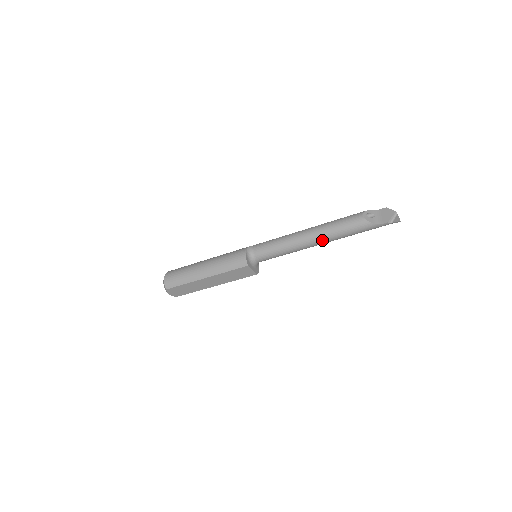
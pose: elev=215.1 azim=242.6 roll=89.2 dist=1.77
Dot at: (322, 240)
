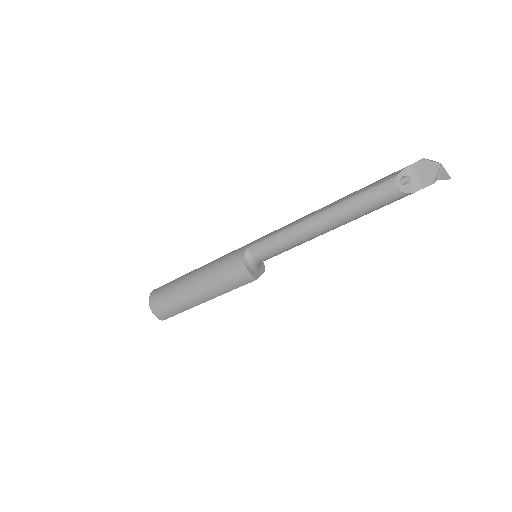
Dot at: occluded
